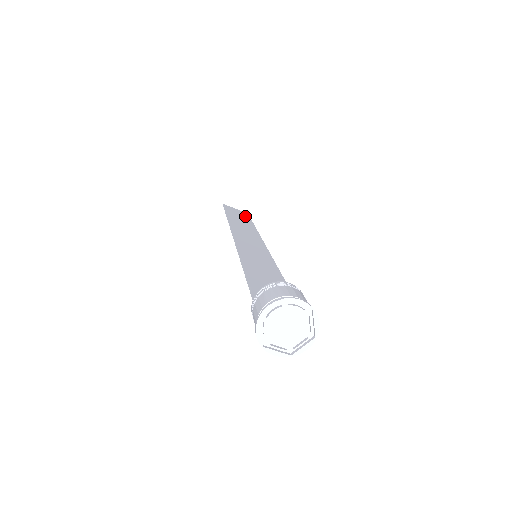
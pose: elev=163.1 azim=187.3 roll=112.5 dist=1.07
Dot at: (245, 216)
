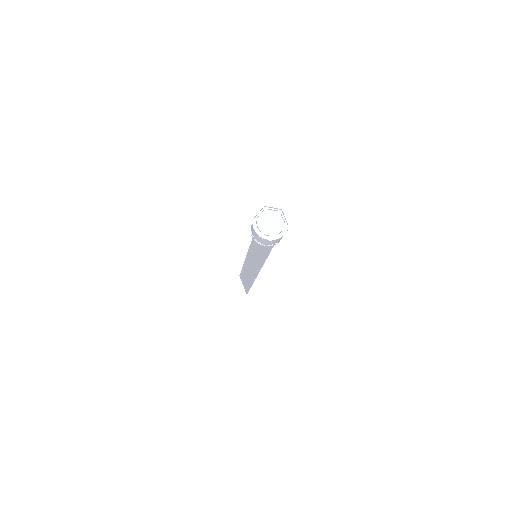
Dot at: occluded
